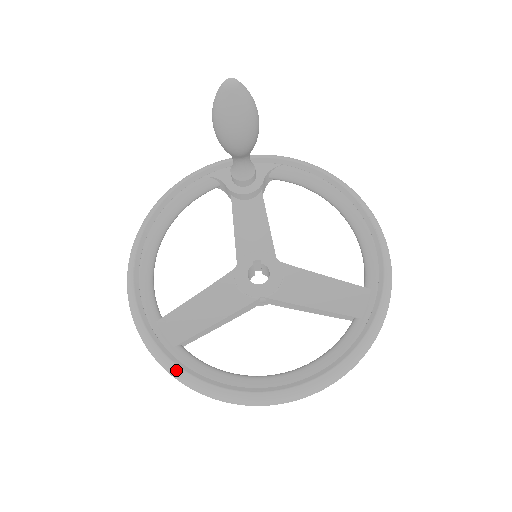
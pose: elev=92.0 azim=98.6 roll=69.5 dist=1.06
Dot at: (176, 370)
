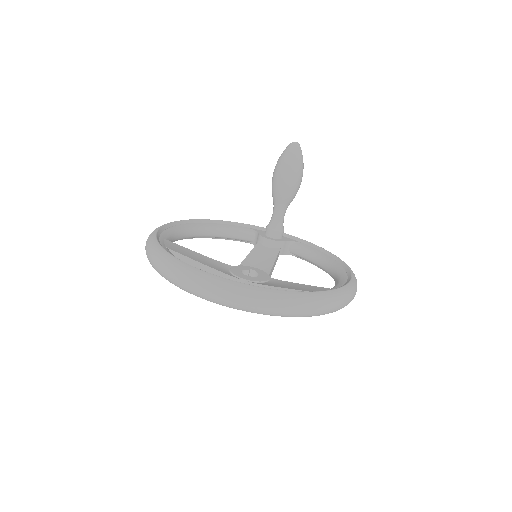
Dot at: (159, 248)
